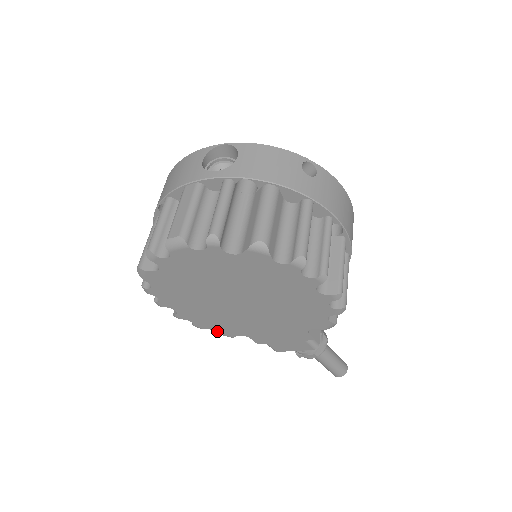
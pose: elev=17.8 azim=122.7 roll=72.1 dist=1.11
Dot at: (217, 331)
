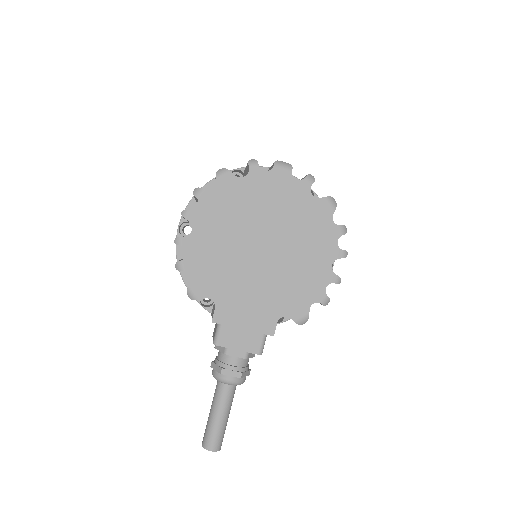
Dot at: (194, 281)
